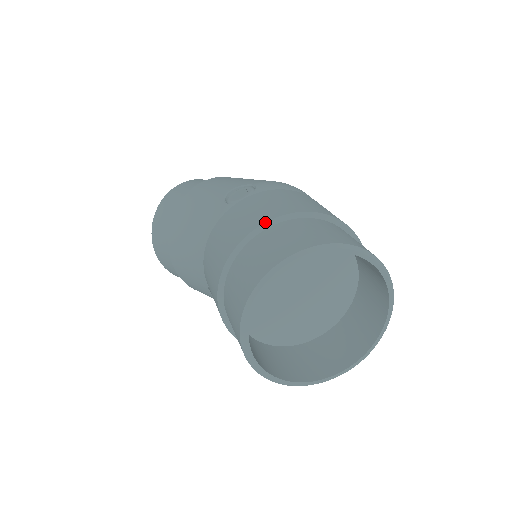
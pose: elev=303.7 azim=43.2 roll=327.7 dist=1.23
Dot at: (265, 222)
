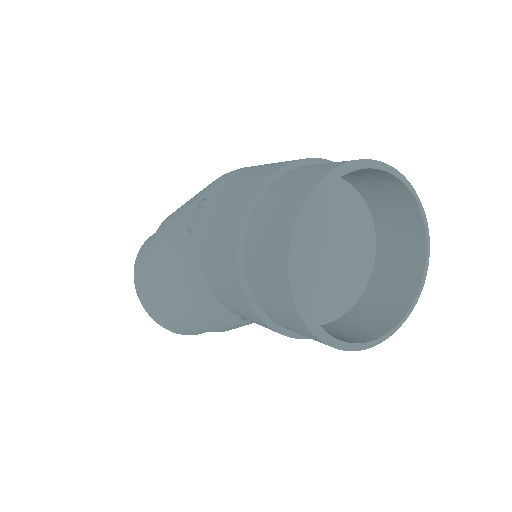
Dot at: (243, 216)
